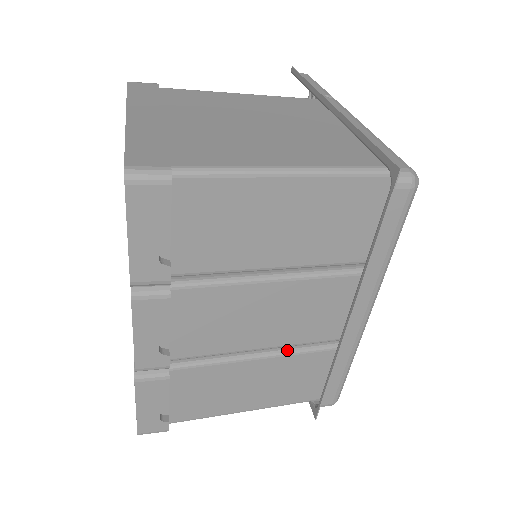
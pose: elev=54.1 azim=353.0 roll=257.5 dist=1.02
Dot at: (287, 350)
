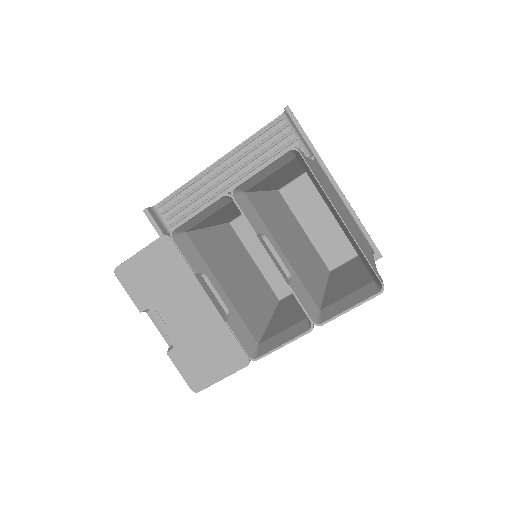
Dot at: occluded
